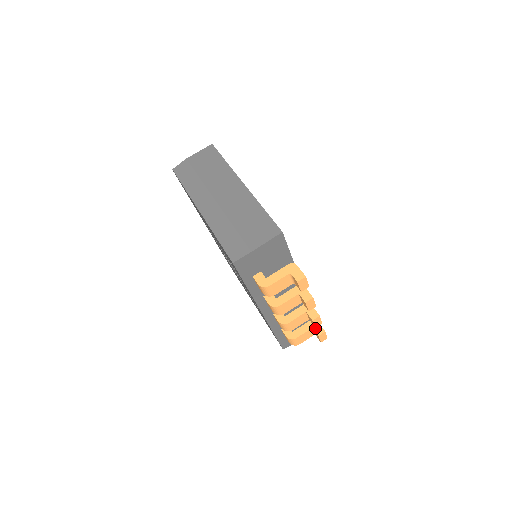
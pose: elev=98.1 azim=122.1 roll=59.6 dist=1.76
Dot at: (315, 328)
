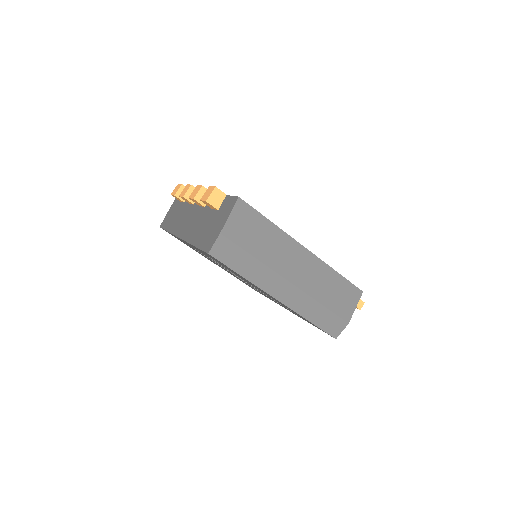
Dot at: occluded
